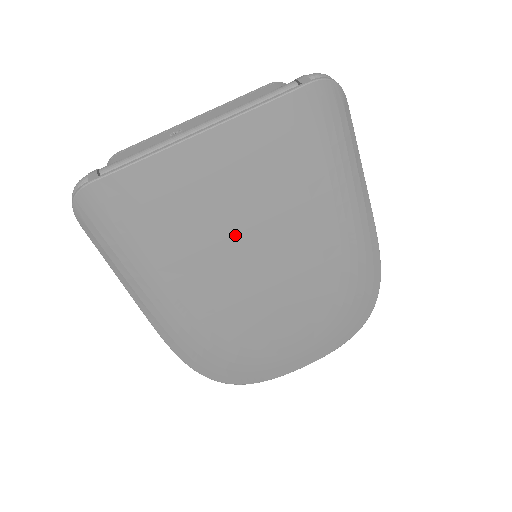
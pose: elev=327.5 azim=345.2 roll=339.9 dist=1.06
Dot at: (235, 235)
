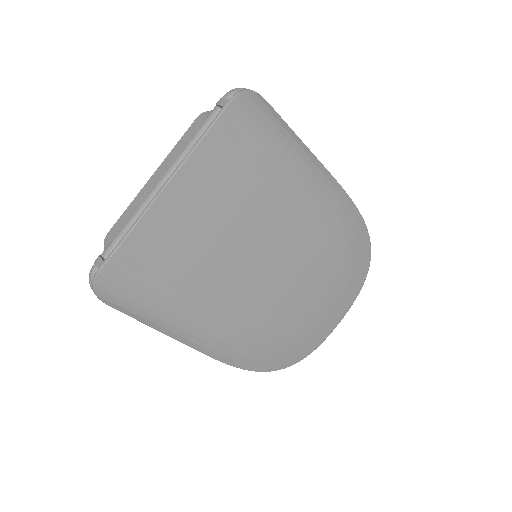
Dot at: (232, 249)
